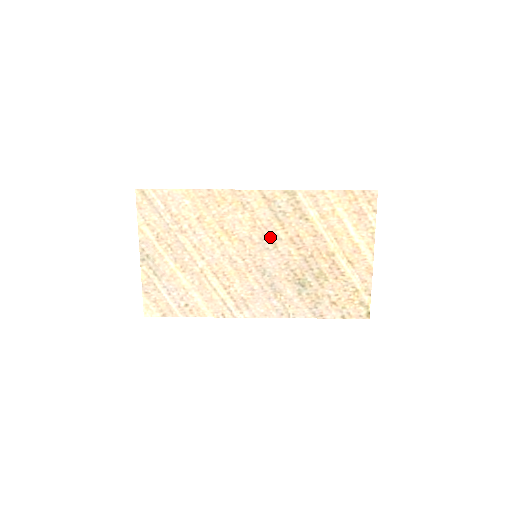
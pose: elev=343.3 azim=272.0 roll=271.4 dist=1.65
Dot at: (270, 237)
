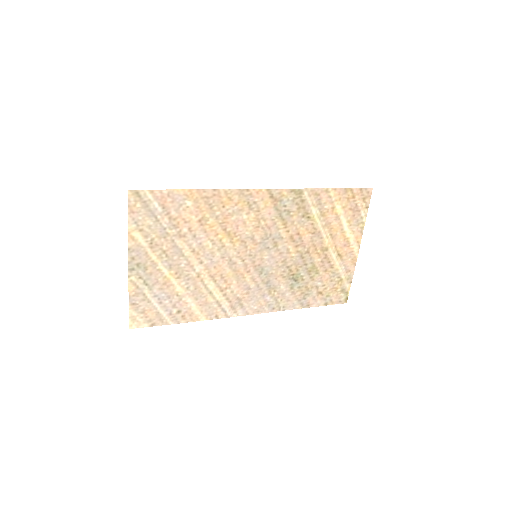
Dot at: (272, 236)
